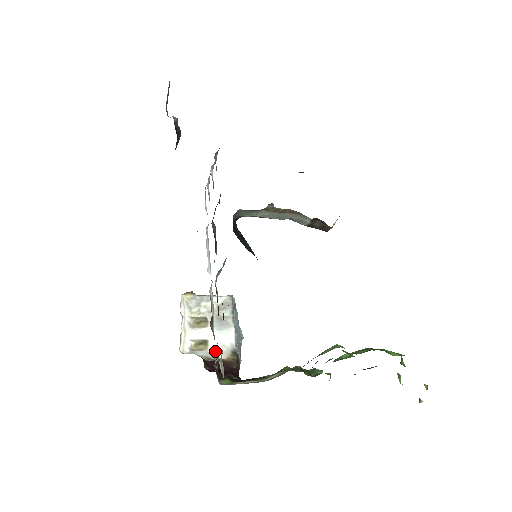
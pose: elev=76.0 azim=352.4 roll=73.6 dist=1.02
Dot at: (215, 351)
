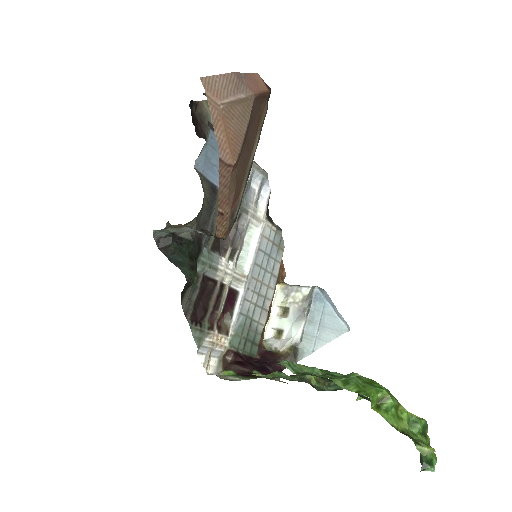
Dot at: (283, 342)
